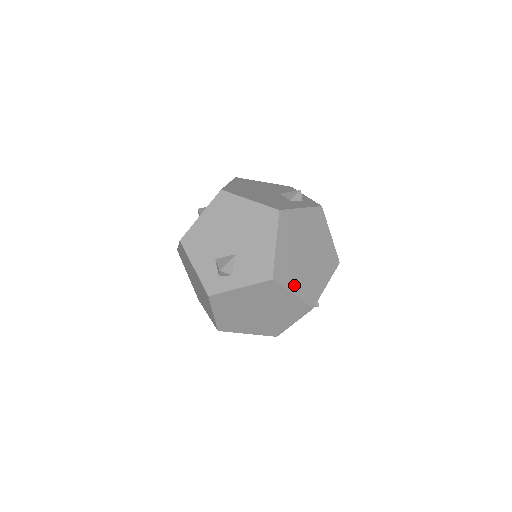
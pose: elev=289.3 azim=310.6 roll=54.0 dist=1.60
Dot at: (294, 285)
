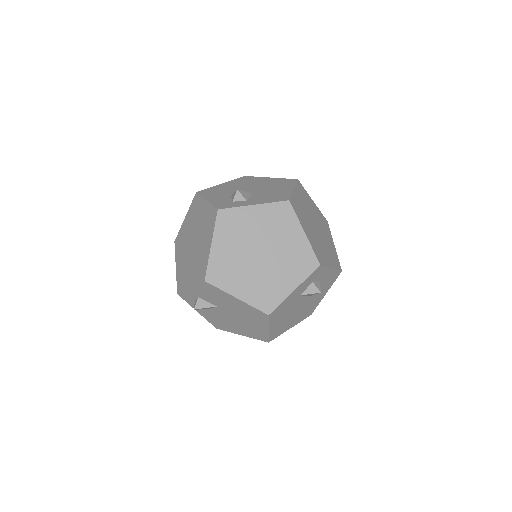
Dot at: (305, 228)
